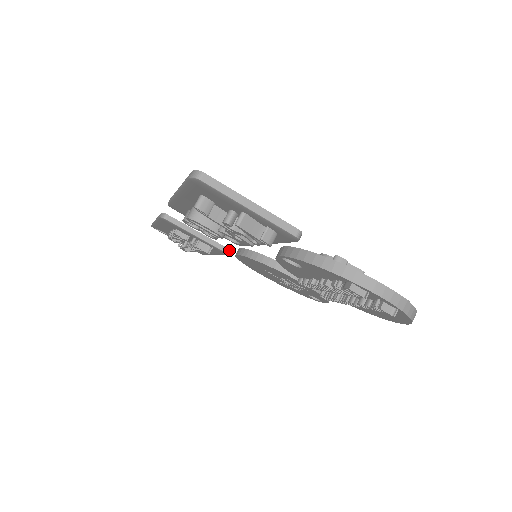
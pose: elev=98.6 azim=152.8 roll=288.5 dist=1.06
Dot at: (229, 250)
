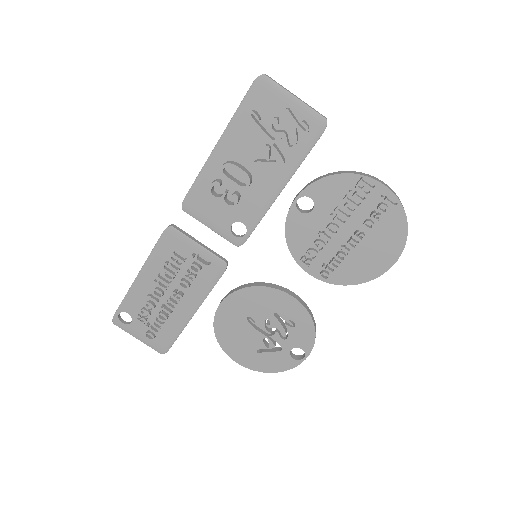
Dot at: (227, 262)
